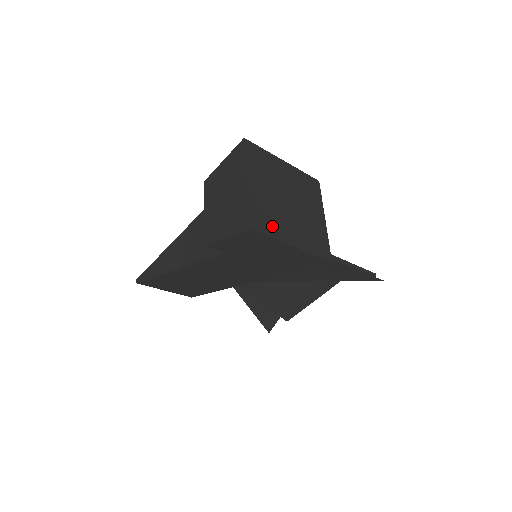
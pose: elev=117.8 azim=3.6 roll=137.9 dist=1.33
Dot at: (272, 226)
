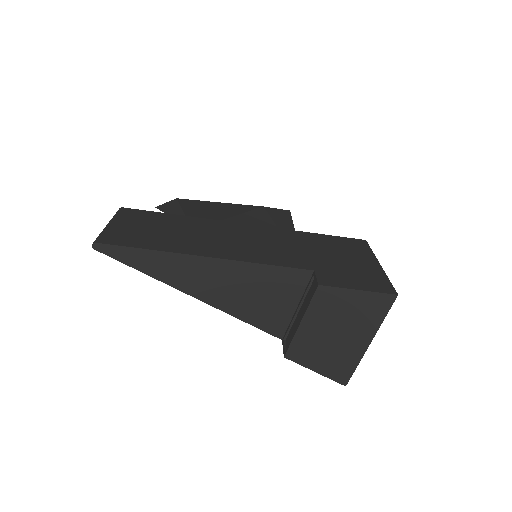
Dot at: occluded
